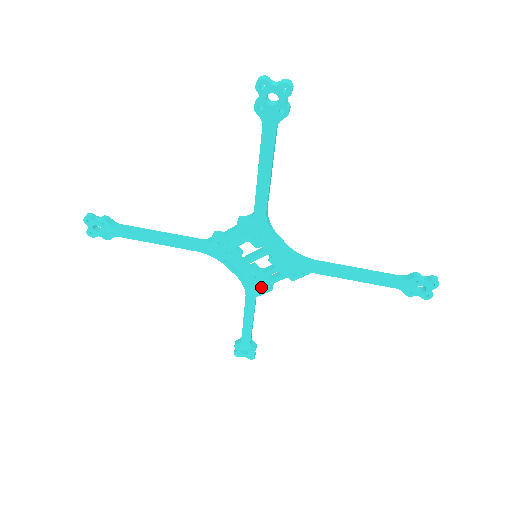
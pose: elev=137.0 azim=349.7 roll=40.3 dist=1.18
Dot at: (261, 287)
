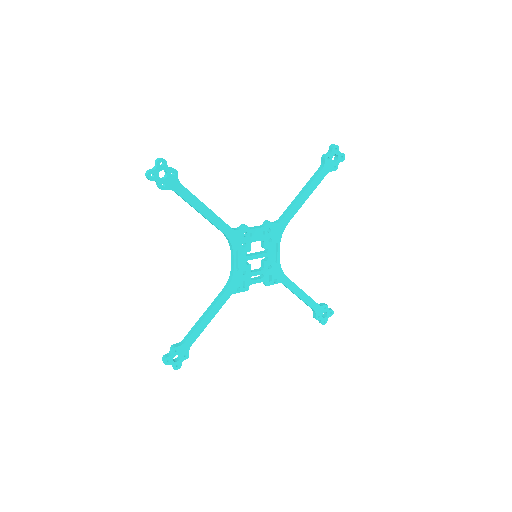
Dot at: (242, 285)
